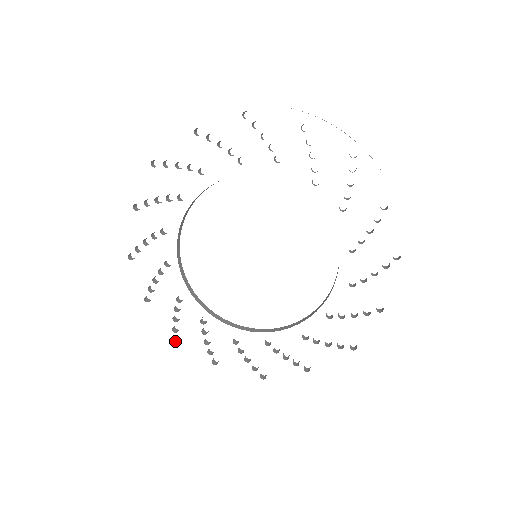
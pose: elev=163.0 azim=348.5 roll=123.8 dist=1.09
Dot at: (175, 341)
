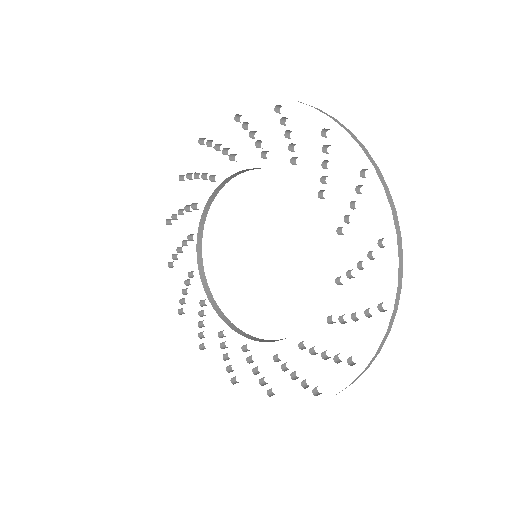
Dot at: (234, 383)
